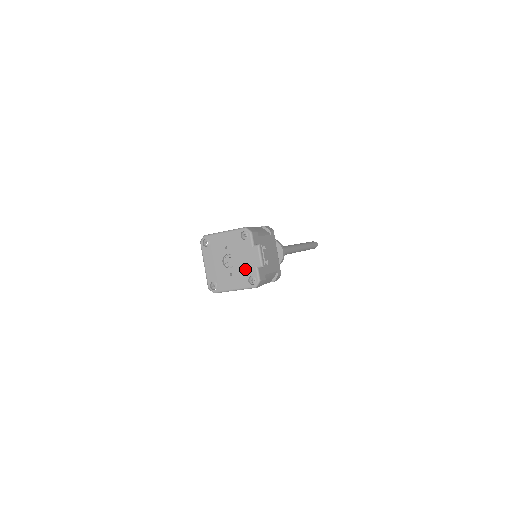
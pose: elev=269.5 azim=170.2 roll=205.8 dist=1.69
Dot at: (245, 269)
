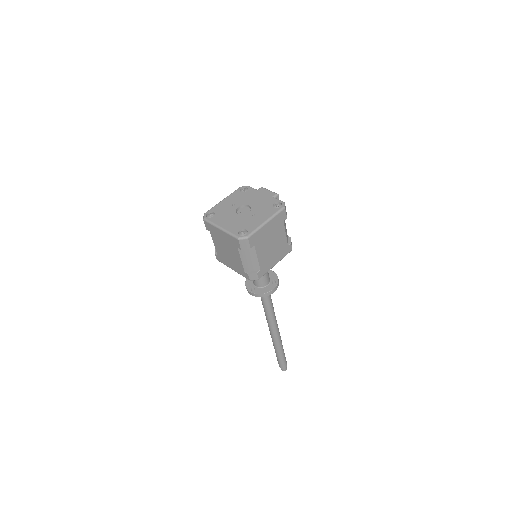
Dot at: (264, 204)
